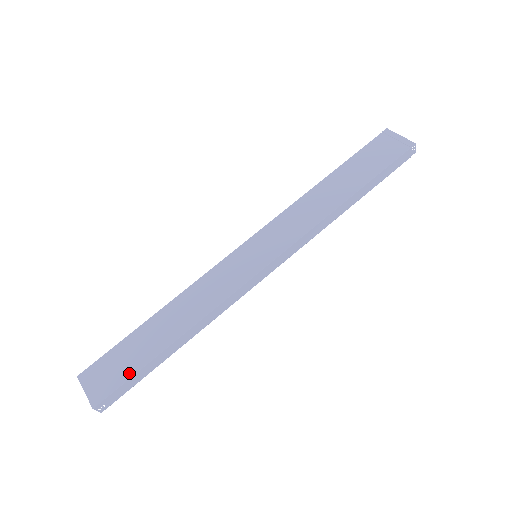
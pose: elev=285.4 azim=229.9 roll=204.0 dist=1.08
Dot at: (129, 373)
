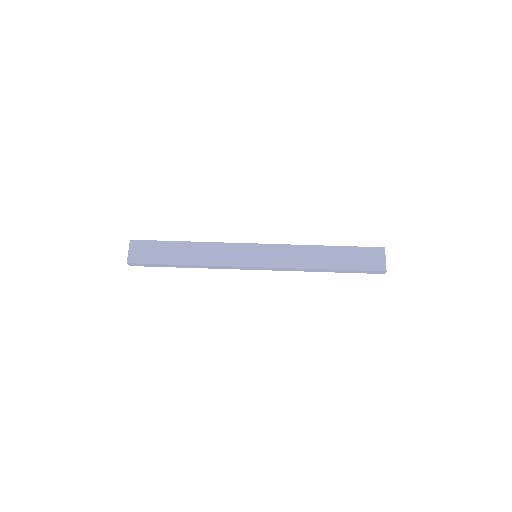
Dot at: (154, 261)
